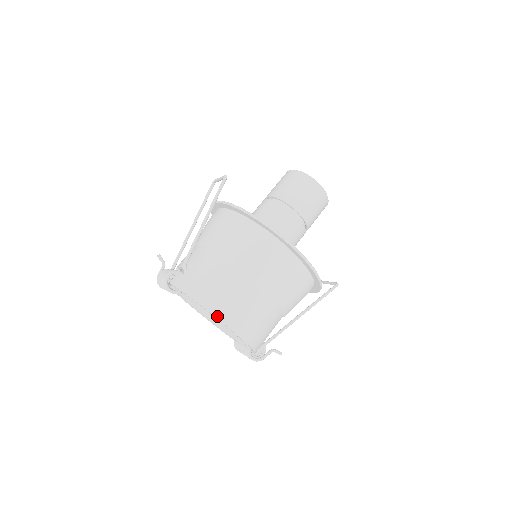
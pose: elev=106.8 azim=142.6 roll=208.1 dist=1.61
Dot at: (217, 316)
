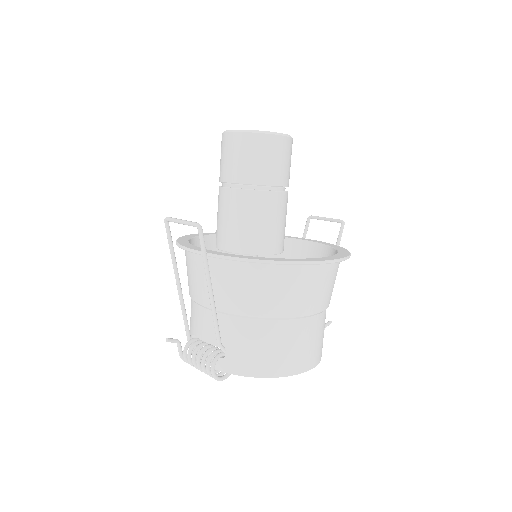
Dot at: (293, 374)
